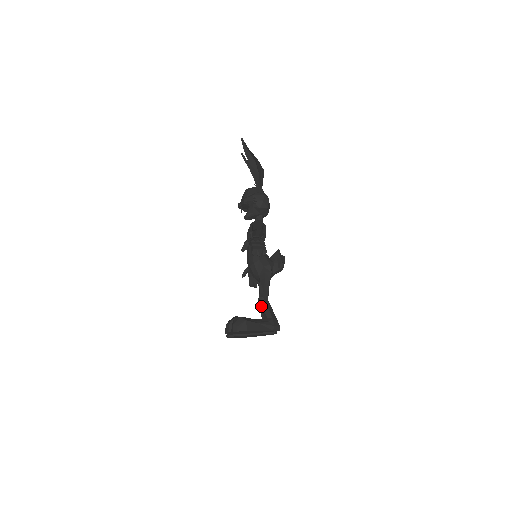
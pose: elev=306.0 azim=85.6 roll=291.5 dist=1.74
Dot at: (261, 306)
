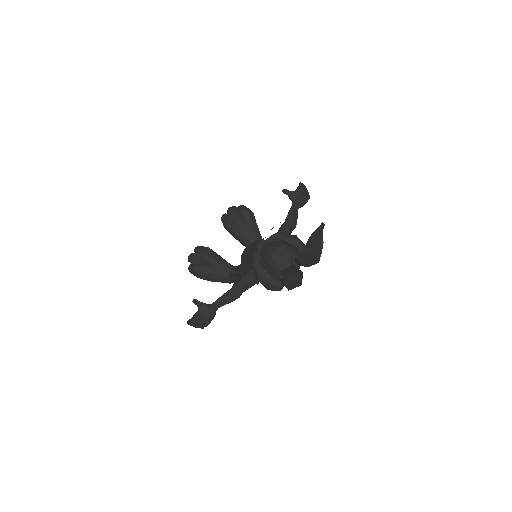
Dot at: occluded
